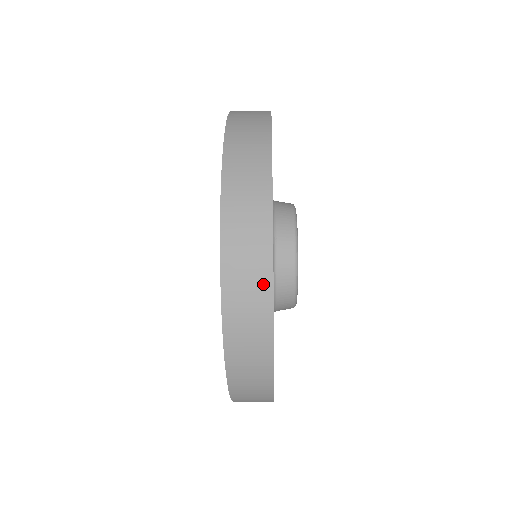
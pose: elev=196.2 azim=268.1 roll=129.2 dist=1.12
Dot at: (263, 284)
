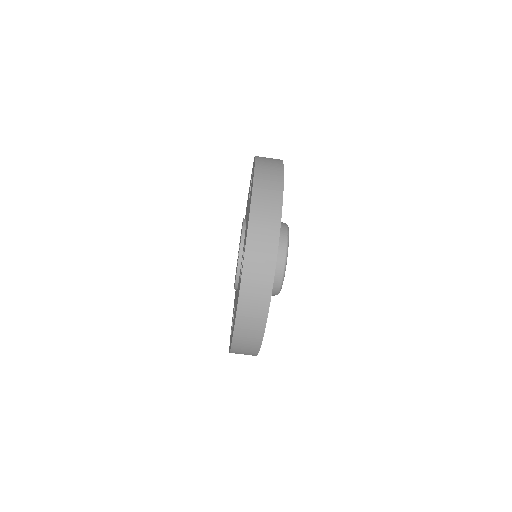
Dot at: (275, 215)
